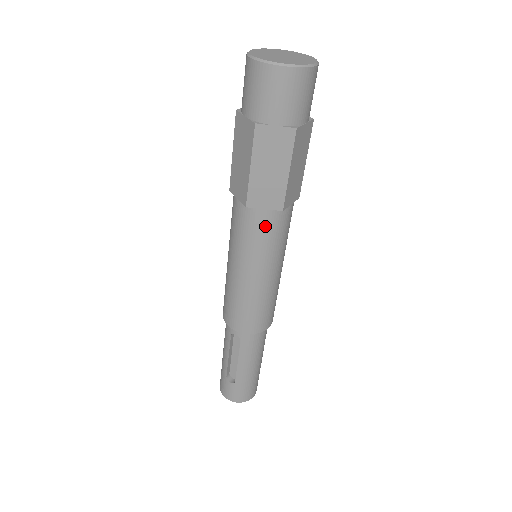
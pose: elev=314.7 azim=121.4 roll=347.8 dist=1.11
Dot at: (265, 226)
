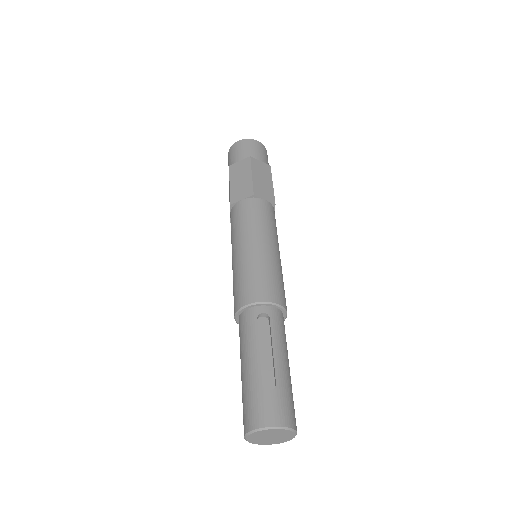
Dot at: (267, 210)
